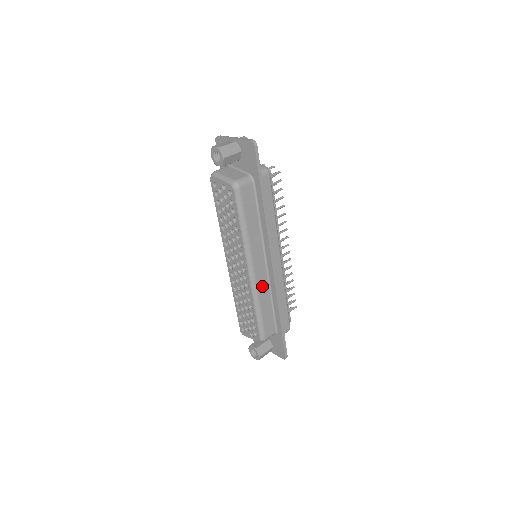
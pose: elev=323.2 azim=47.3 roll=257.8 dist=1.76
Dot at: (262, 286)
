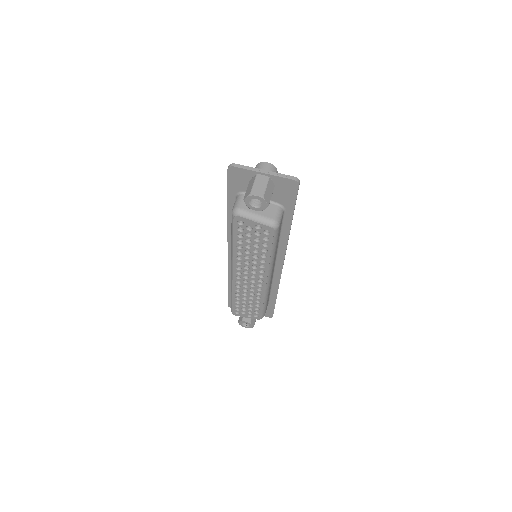
Dot at: occluded
